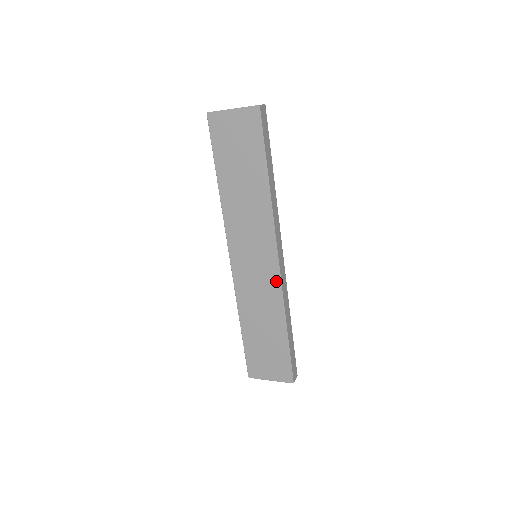
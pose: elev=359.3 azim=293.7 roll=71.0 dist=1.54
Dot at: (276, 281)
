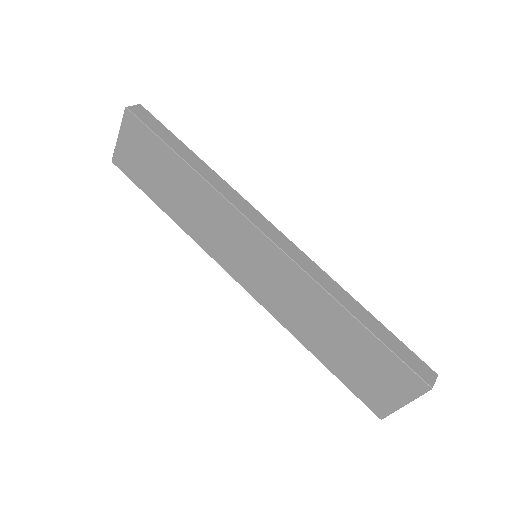
Dot at: (288, 265)
